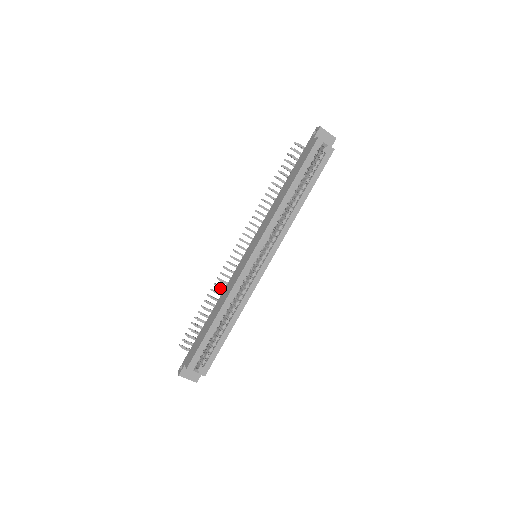
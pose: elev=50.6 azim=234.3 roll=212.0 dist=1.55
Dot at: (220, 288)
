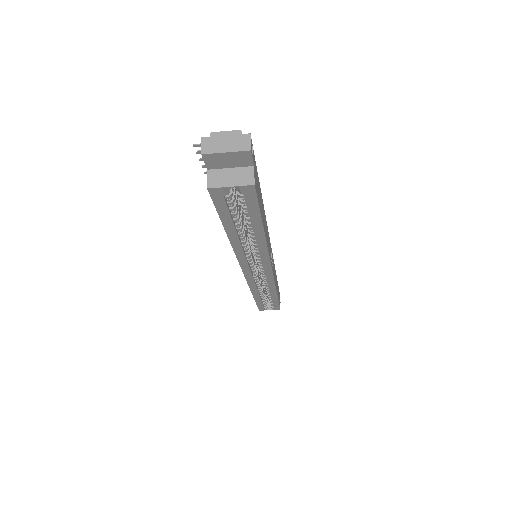
Dot at: occluded
